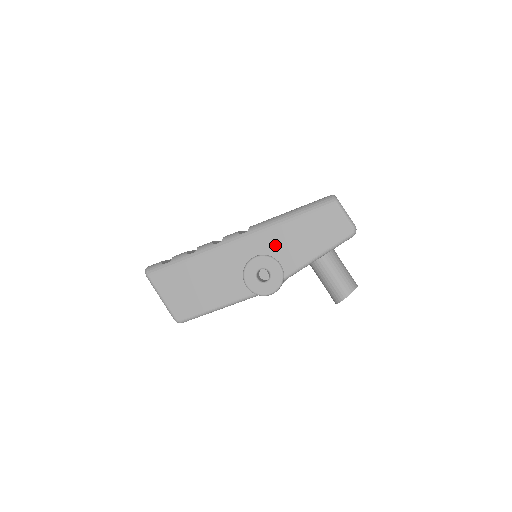
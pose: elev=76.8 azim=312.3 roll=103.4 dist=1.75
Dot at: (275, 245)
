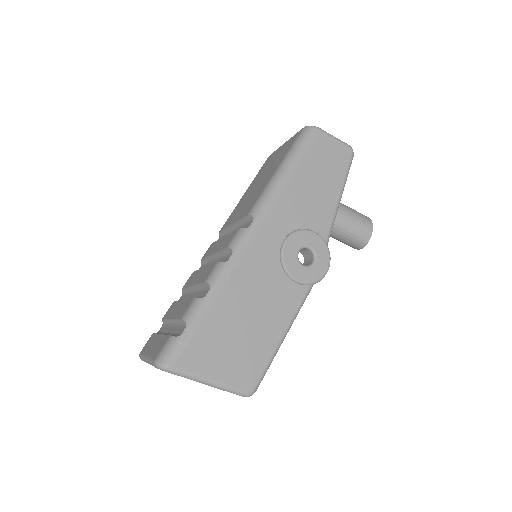
Dot at: (294, 214)
